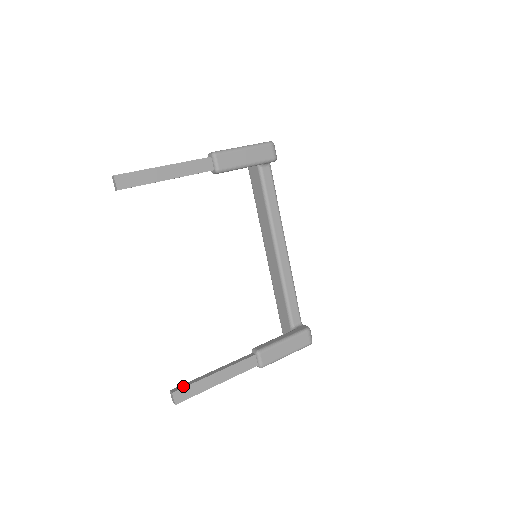
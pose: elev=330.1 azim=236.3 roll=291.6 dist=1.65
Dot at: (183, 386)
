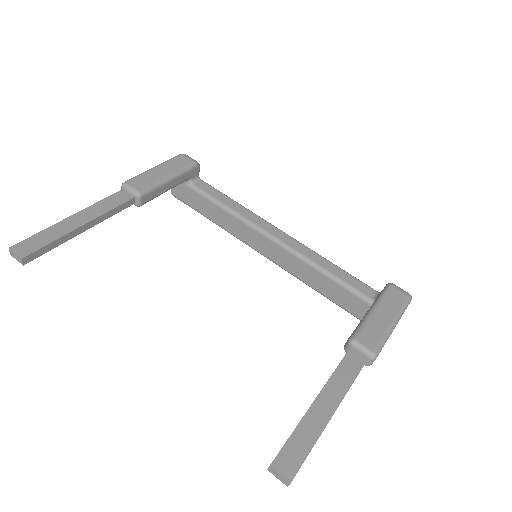
Dot at: occluded
